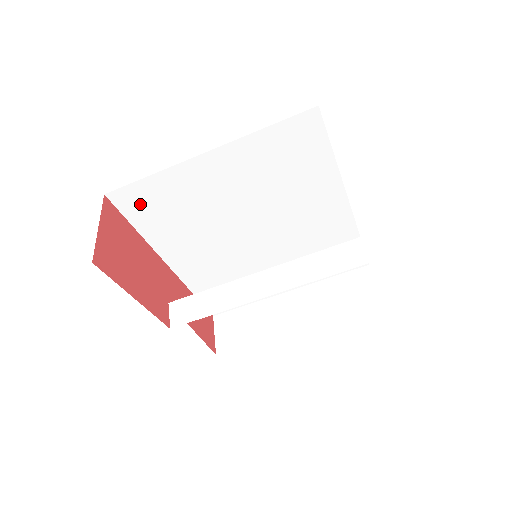
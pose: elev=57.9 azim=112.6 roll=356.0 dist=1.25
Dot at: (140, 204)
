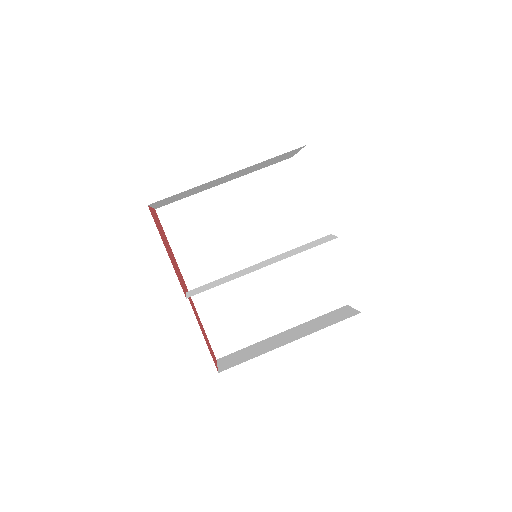
Dot at: (177, 220)
